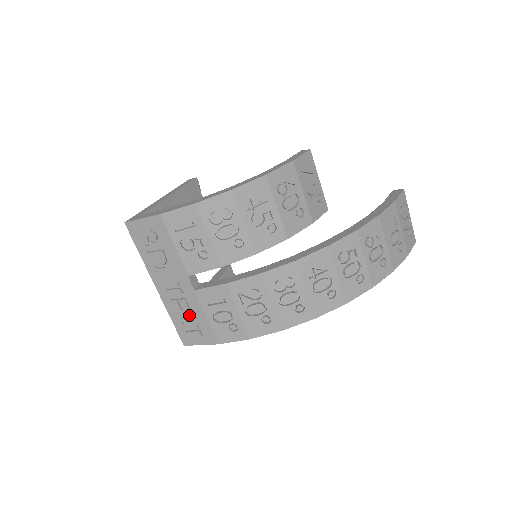
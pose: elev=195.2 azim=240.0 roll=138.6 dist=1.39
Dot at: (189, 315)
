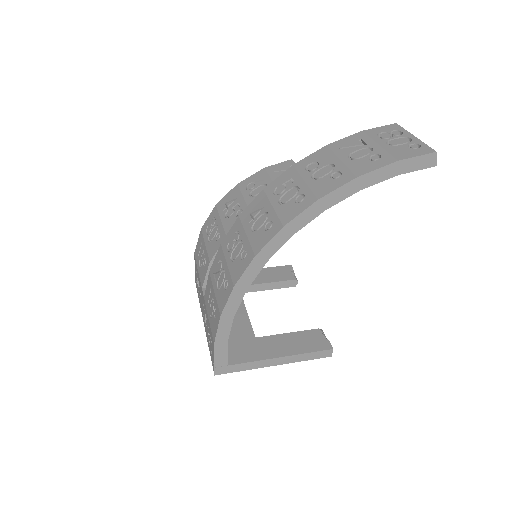
Dot at: (208, 330)
